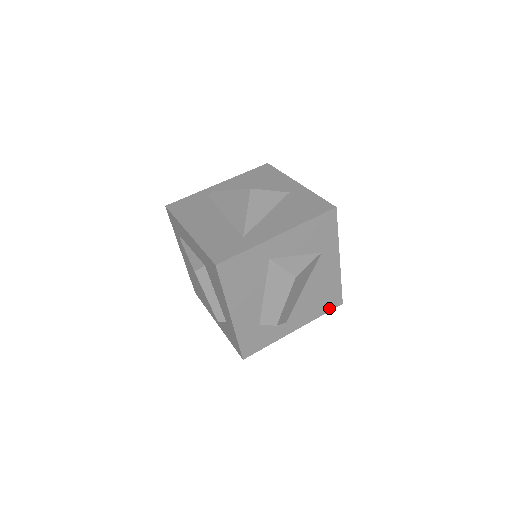
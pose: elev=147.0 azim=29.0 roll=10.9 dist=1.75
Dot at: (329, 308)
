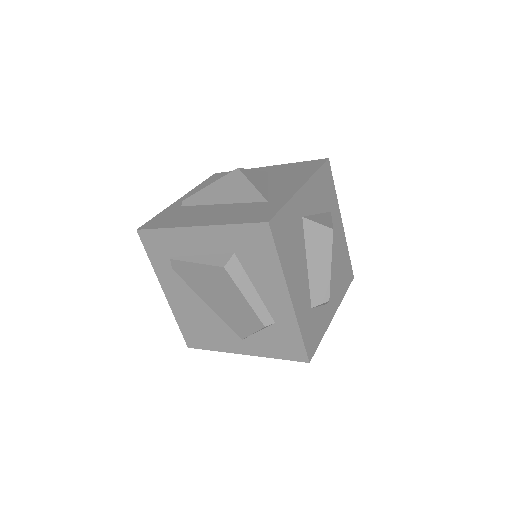
Dot at: (348, 283)
